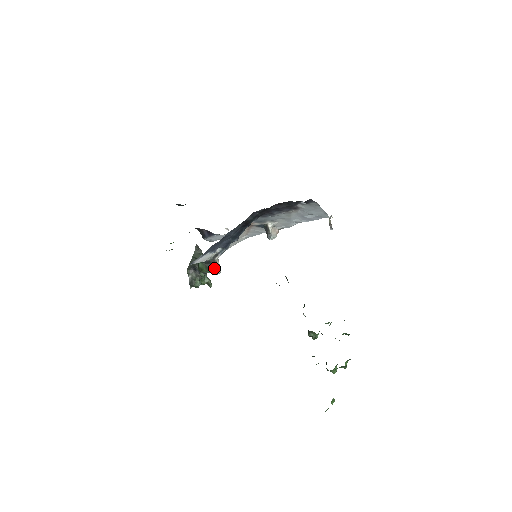
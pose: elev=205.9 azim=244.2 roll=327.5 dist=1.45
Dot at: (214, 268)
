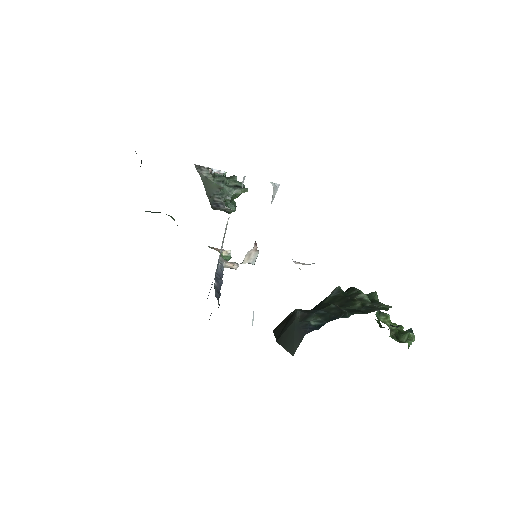
Dot at: (229, 267)
